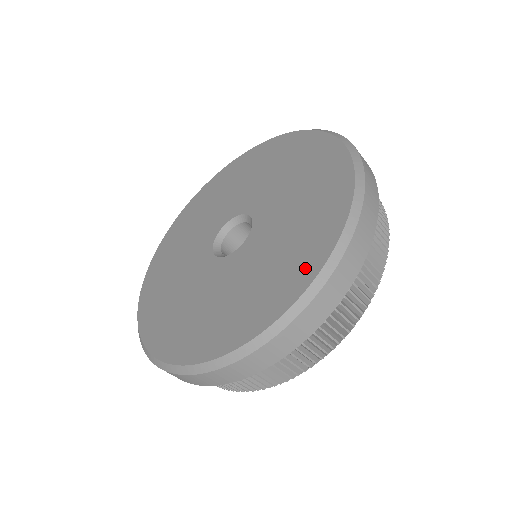
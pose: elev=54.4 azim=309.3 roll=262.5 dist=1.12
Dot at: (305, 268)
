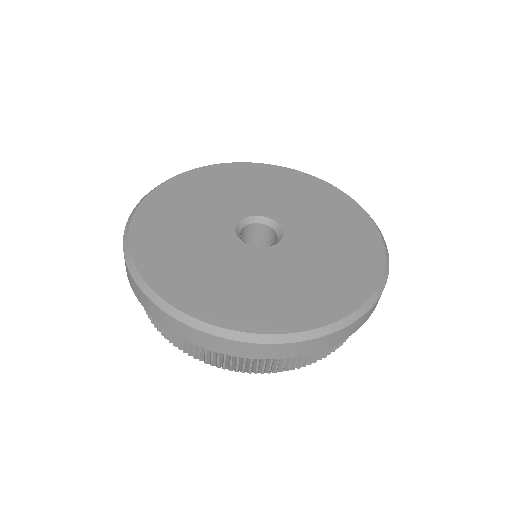
Dot at: (332, 306)
